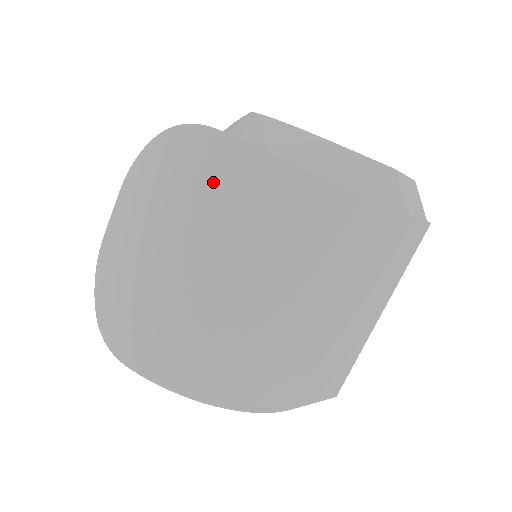
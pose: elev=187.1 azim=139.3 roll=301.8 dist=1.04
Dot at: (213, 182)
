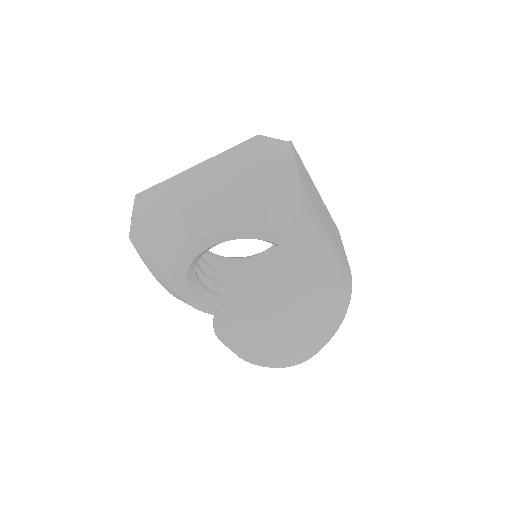
Dot at: (268, 292)
